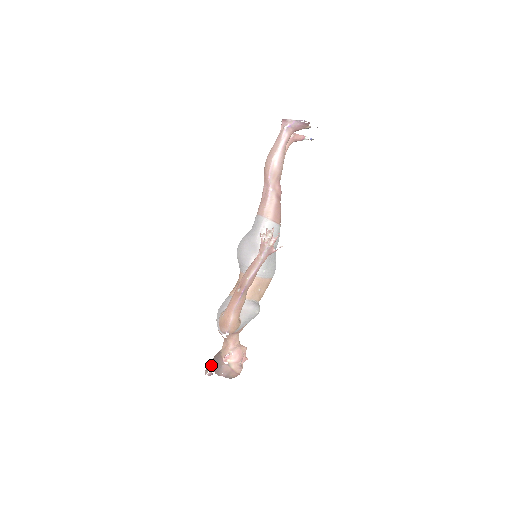
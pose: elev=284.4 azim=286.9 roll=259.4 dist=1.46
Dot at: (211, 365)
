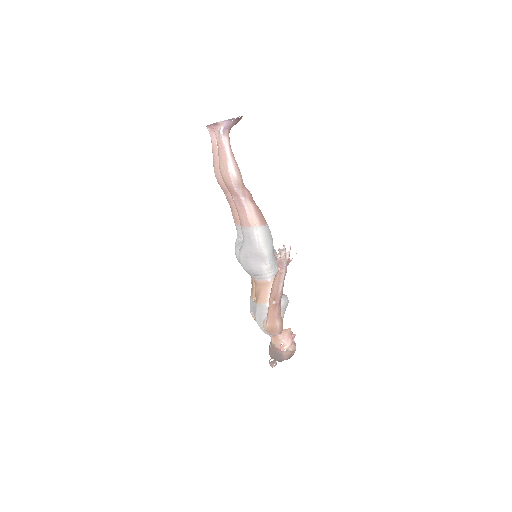
Dot at: (271, 358)
